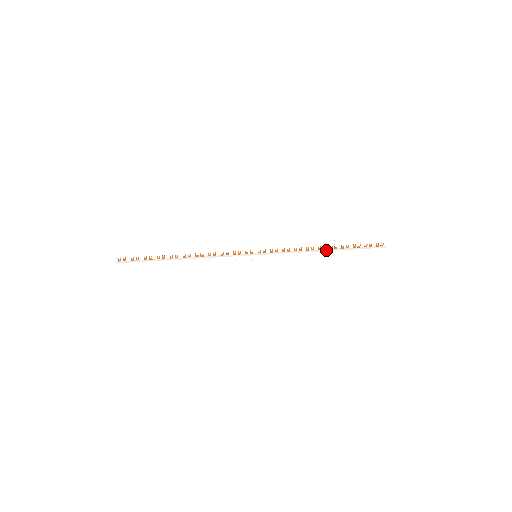
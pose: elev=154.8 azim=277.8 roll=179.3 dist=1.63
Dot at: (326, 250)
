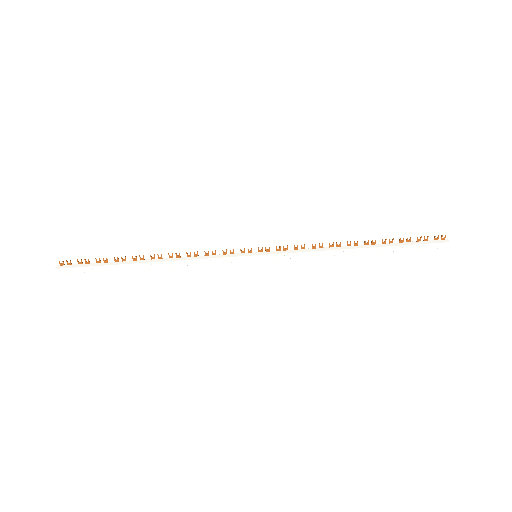
Dot at: (359, 246)
